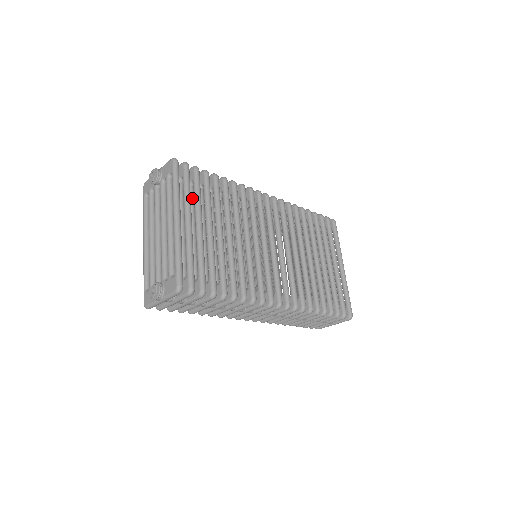
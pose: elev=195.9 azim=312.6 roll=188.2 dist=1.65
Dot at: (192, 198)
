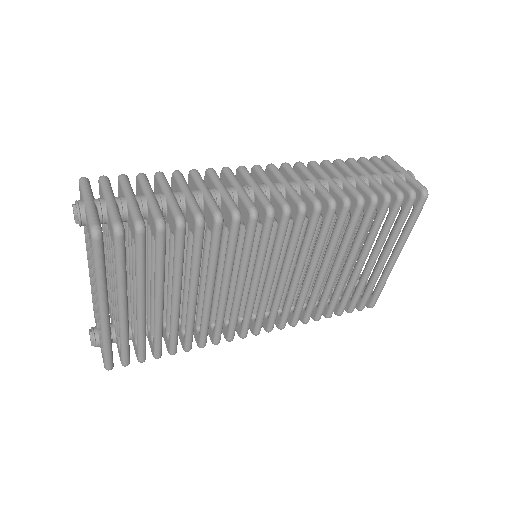
Dot at: occluded
